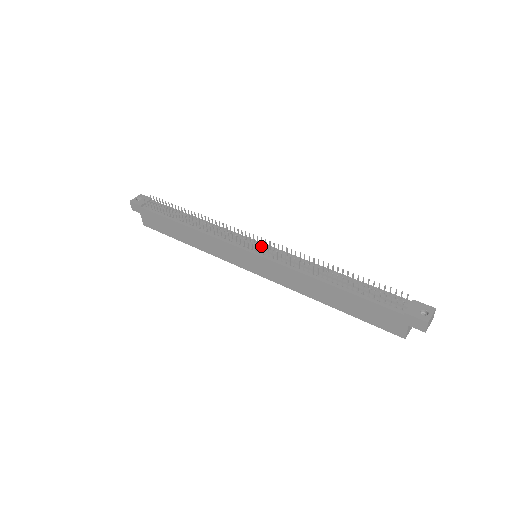
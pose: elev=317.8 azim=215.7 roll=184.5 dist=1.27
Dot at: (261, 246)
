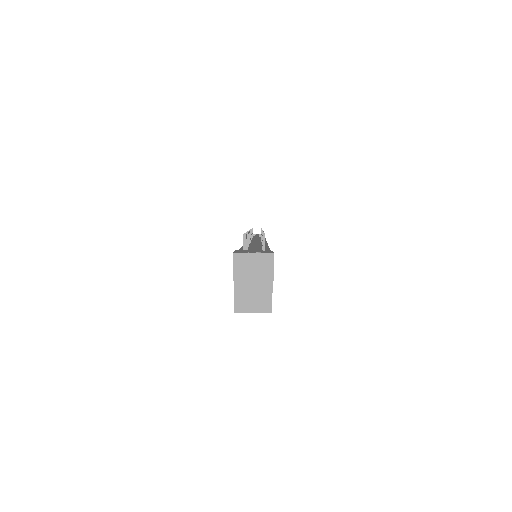
Dot at: occluded
